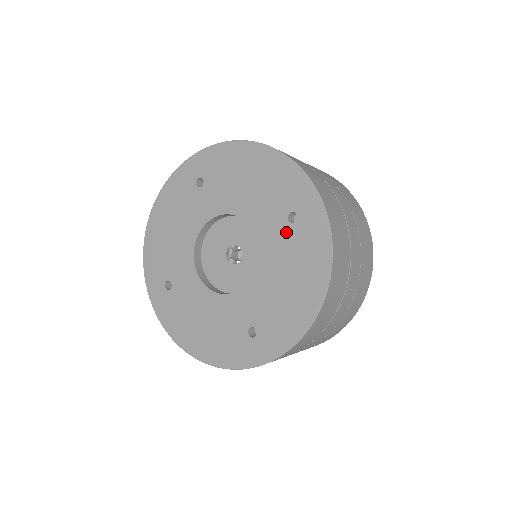
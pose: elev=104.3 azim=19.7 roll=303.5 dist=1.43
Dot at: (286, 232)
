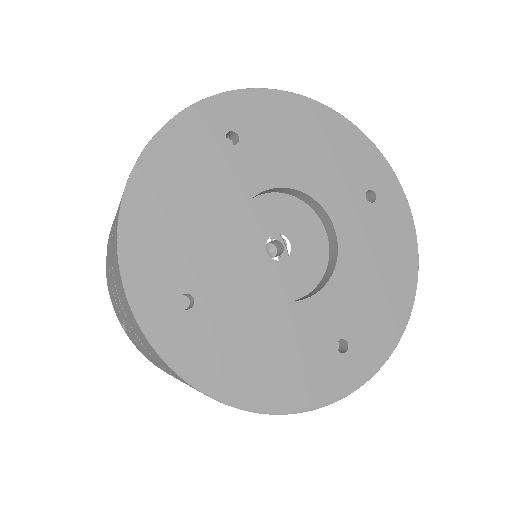
Dot at: (366, 213)
